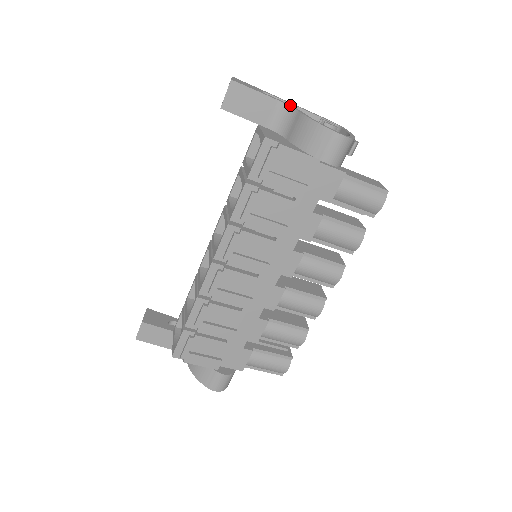
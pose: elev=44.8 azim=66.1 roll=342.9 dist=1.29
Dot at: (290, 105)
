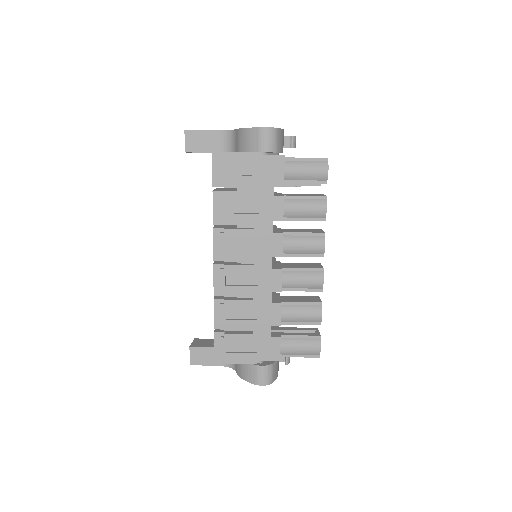
Dot at: (232, 130)
